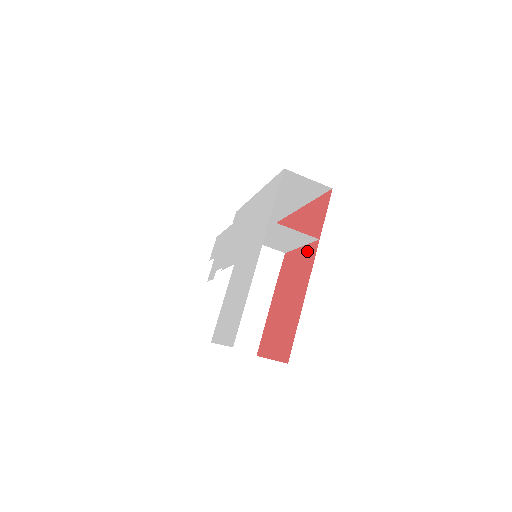
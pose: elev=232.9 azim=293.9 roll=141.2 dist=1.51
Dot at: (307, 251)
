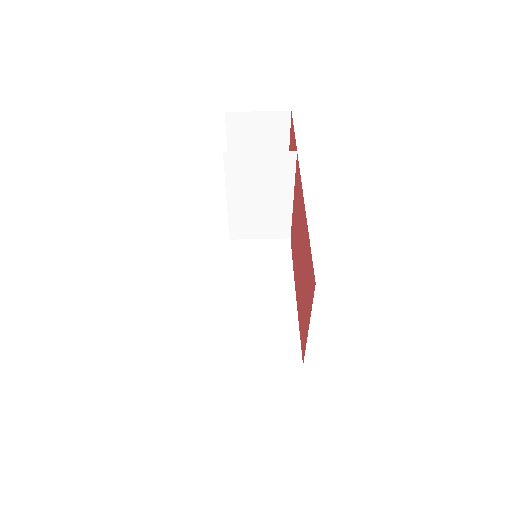
Dot at: (295, 184)
